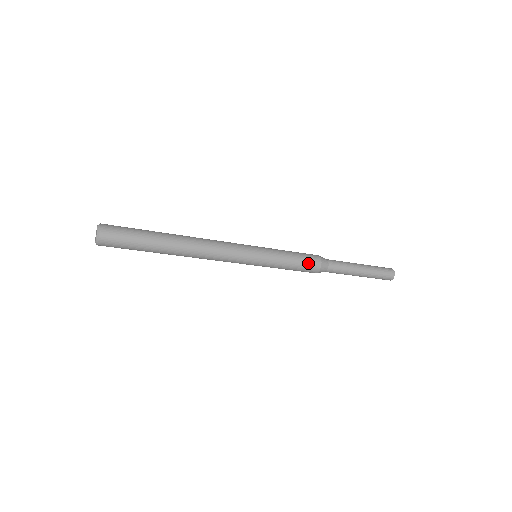
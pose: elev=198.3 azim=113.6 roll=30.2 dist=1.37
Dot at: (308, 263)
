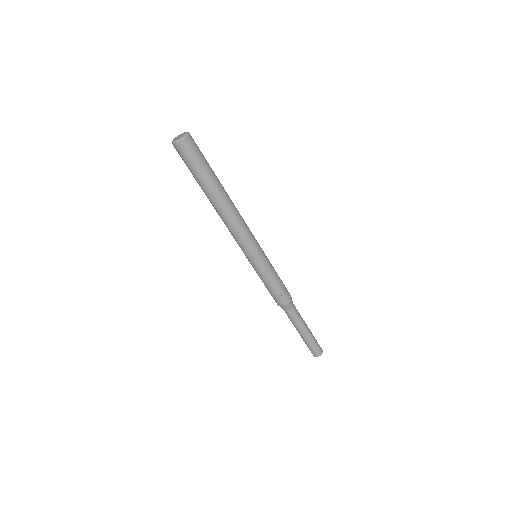
Dot at: (285, 287)
